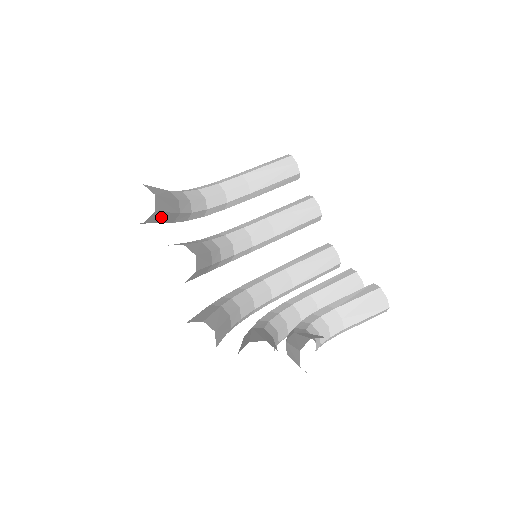
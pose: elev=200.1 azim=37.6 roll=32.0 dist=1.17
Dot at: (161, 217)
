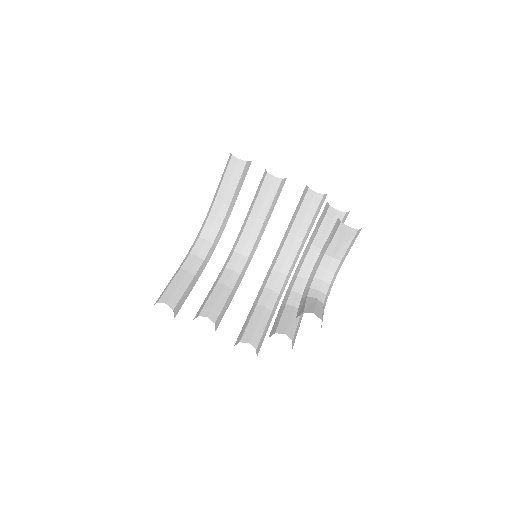
Dot at: (183, 300)
